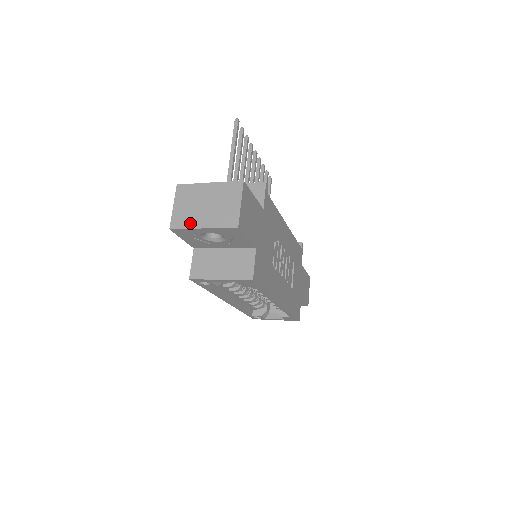
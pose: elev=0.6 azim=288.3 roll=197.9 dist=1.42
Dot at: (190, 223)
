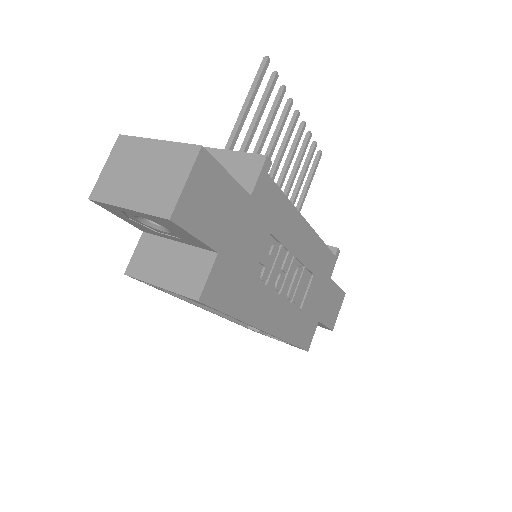
Dot at: (114, 196)
